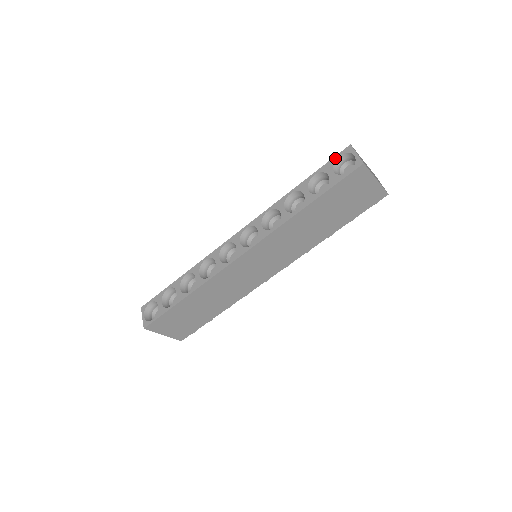
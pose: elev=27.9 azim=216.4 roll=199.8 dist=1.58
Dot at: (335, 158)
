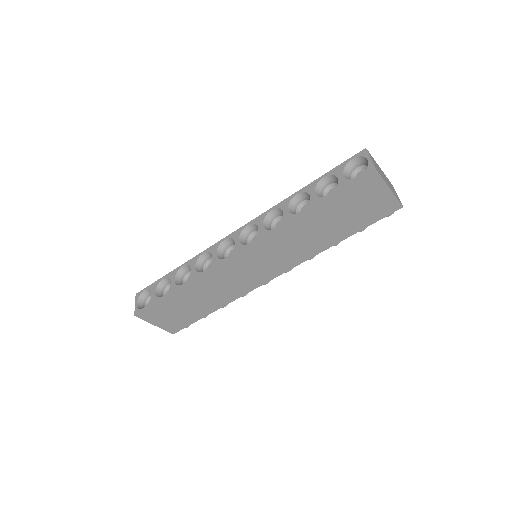
Dot at: (348, 161)
